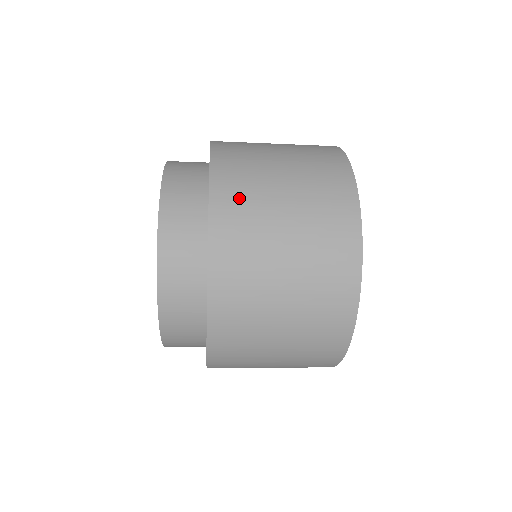
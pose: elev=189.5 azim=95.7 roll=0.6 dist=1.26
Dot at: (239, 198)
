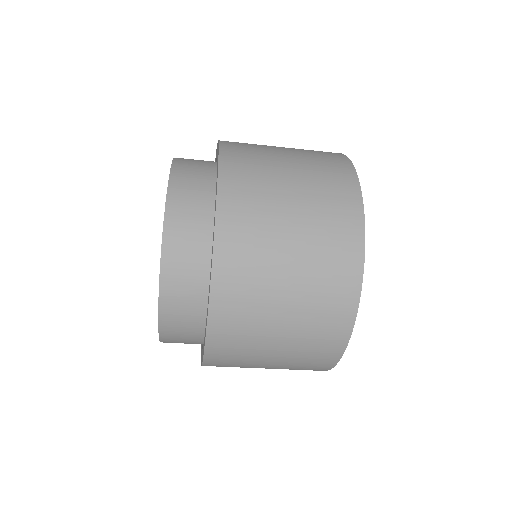
Dot at: occluded
